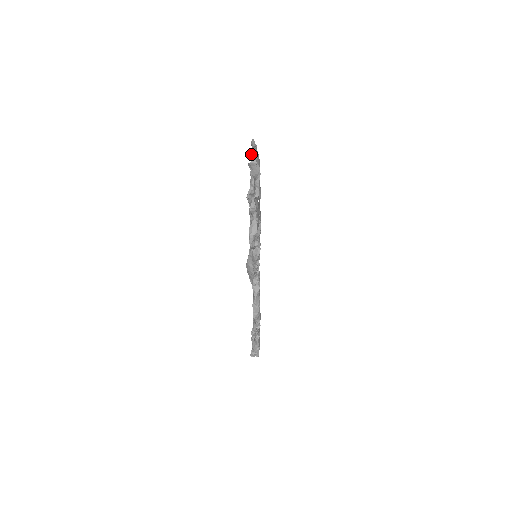
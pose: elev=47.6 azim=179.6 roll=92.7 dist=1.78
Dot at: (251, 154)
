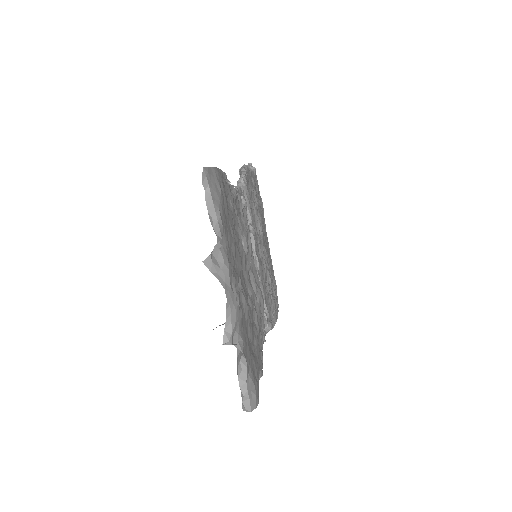
Dot at: occluded
